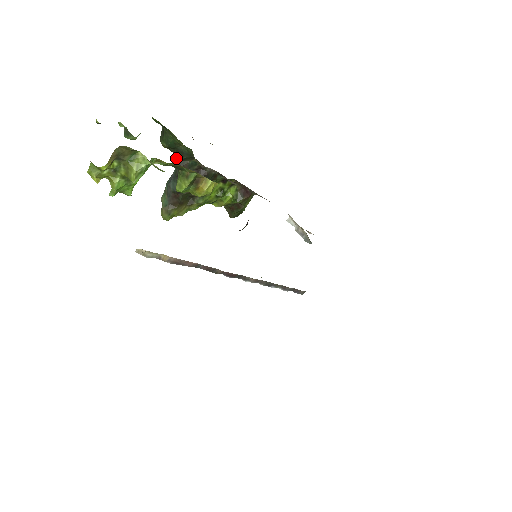
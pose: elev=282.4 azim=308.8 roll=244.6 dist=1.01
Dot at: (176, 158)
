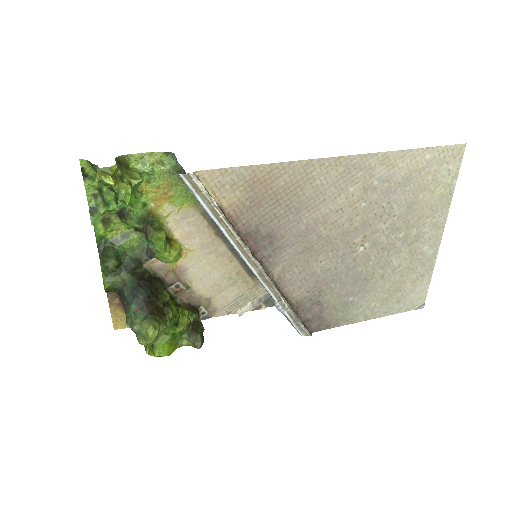
Dot at: (125, 278)
